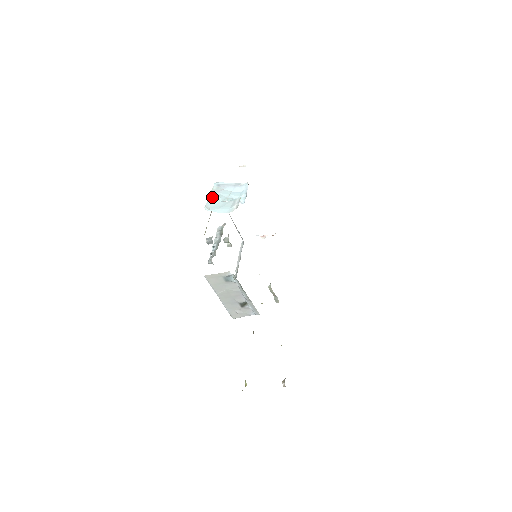
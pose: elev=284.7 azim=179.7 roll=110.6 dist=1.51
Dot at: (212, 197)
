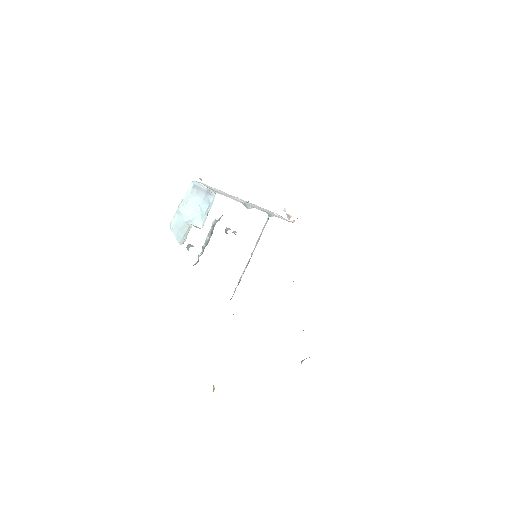
Dot at: (180, 208)
